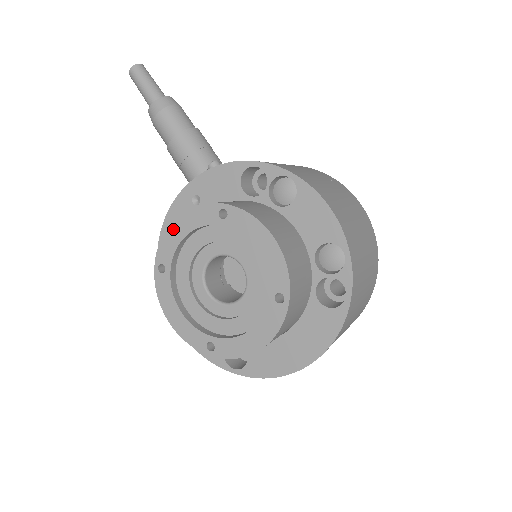
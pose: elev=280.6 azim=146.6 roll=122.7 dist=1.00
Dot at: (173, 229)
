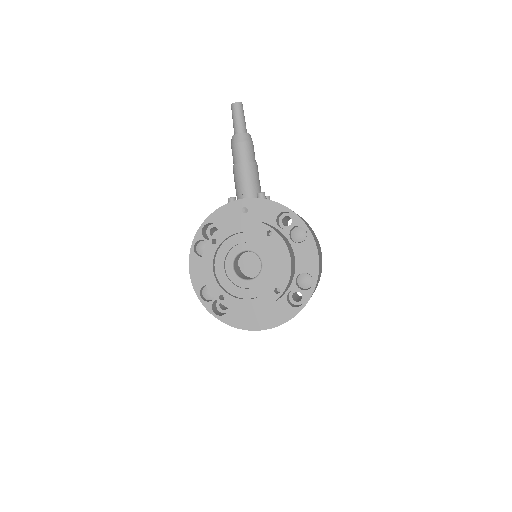
Dot at: (234, 225)
